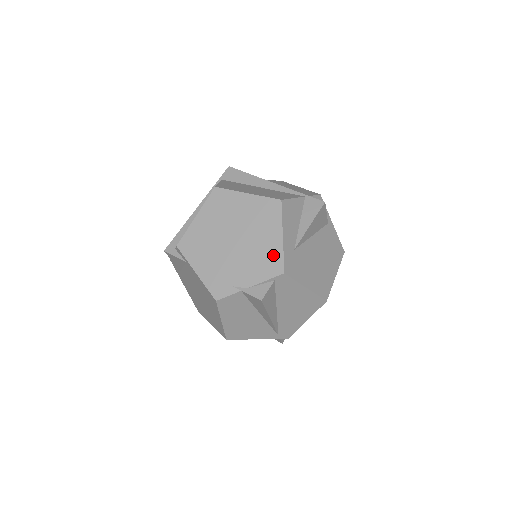
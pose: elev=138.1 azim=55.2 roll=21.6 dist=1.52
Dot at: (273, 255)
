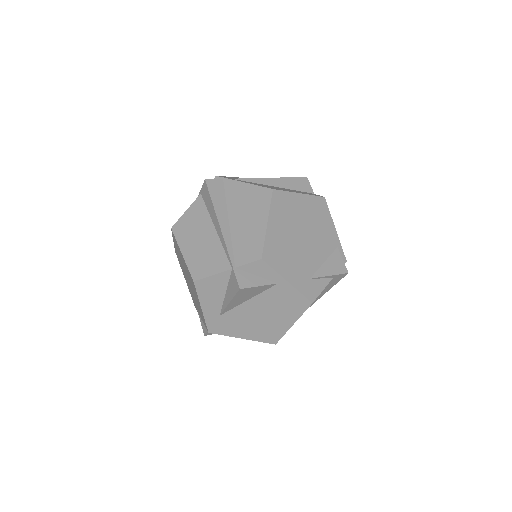
Dot at: (202, 315)
